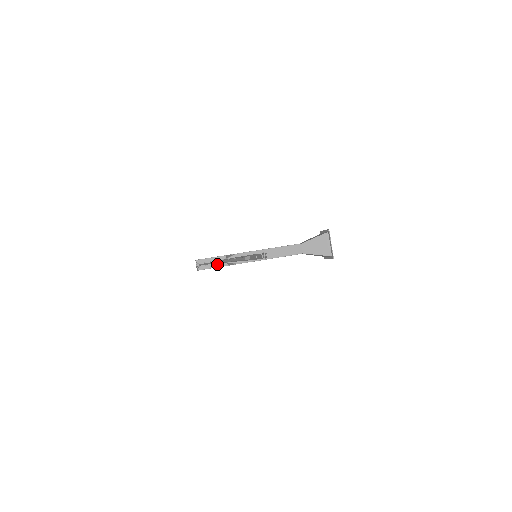
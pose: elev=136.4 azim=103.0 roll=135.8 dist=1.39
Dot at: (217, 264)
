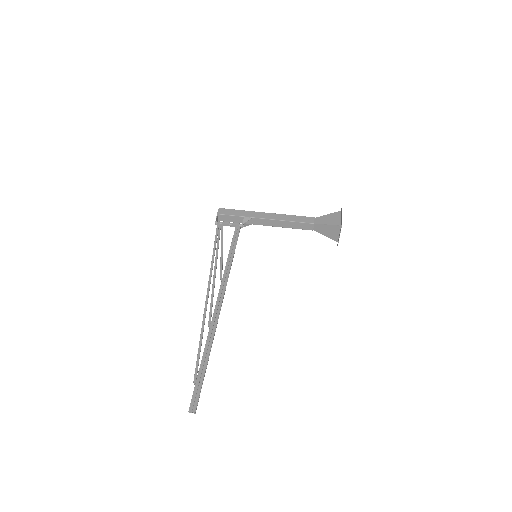
Dot at: (235, 221)
